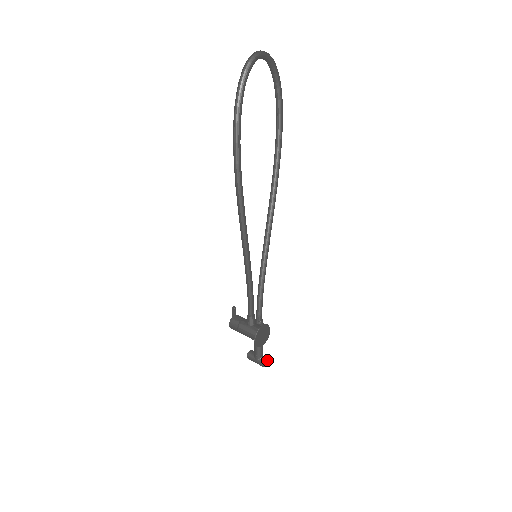
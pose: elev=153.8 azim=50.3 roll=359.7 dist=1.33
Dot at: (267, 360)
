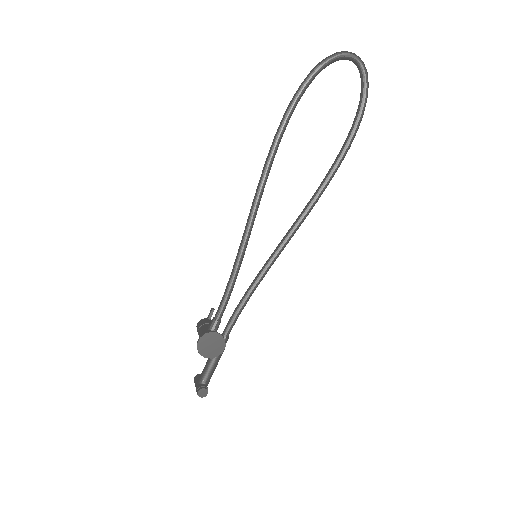
Dot at: (206, 390)
